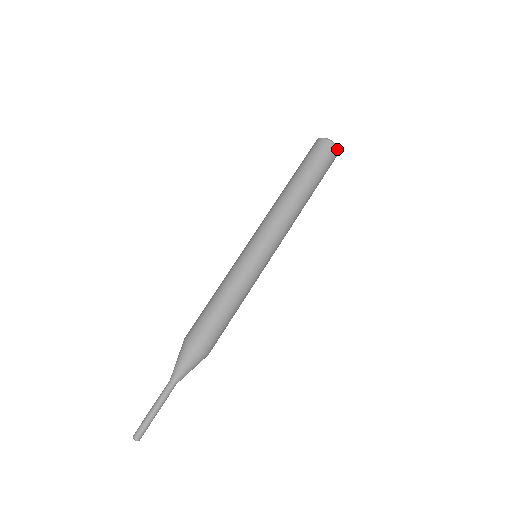
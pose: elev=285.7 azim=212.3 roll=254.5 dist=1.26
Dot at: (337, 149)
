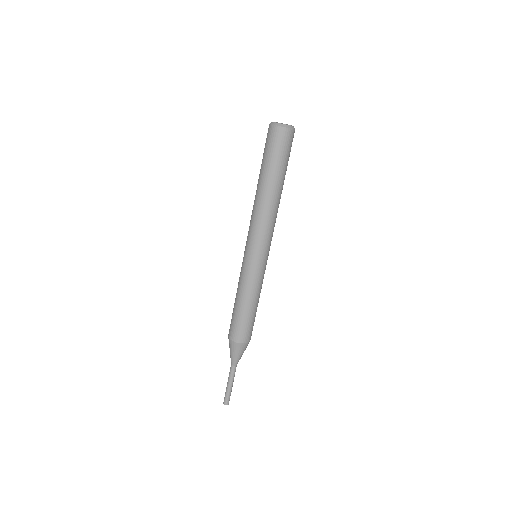
Dot at: (294, 130)
